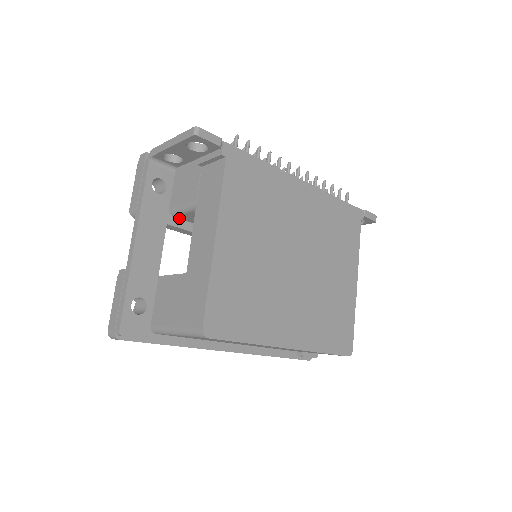
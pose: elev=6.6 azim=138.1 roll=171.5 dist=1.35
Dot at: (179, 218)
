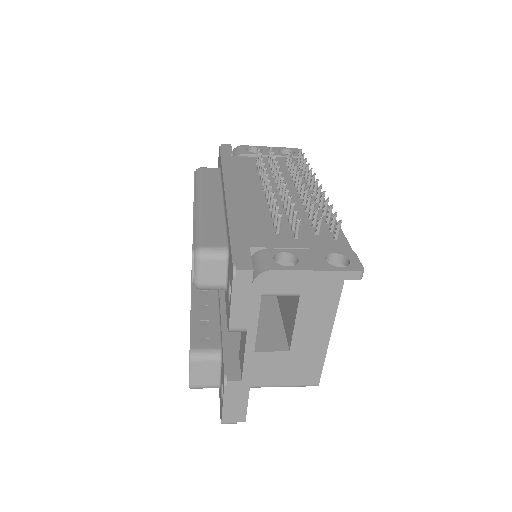
Dot at: occluded
